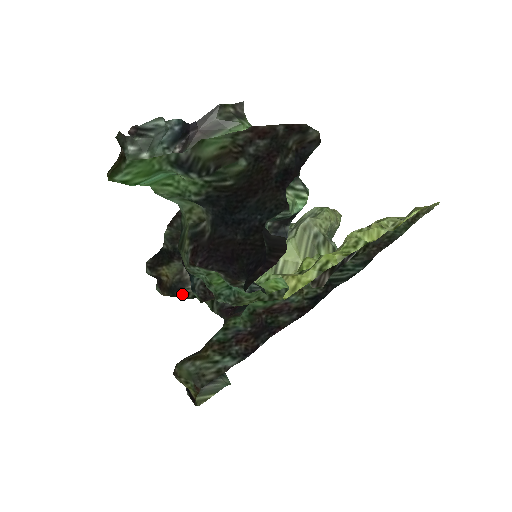
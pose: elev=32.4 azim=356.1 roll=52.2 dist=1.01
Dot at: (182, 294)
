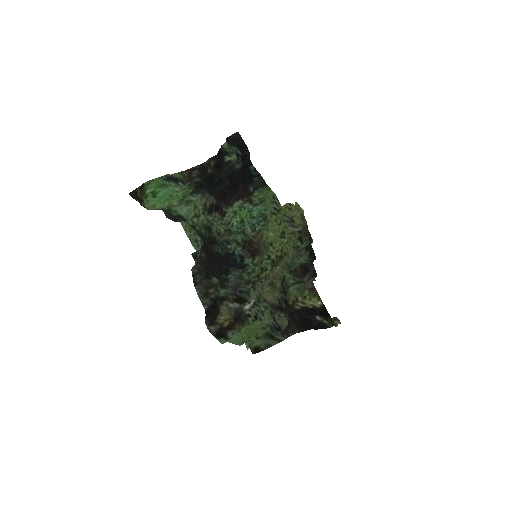
Dot at: (246, 318)
